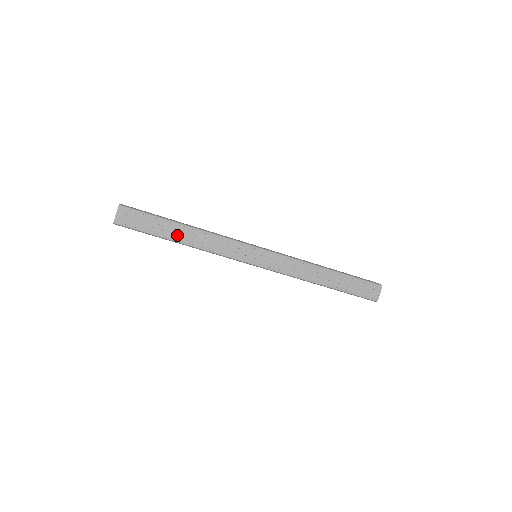
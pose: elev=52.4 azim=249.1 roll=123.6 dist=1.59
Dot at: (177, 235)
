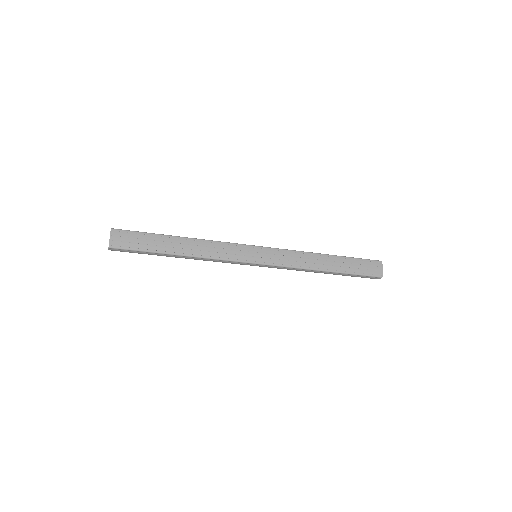
Dot at: (175, 248)
